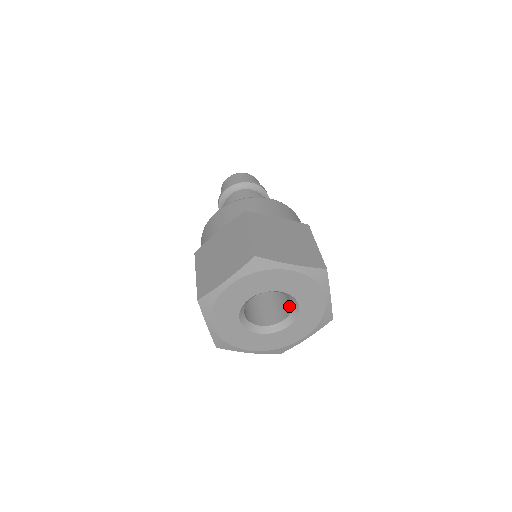
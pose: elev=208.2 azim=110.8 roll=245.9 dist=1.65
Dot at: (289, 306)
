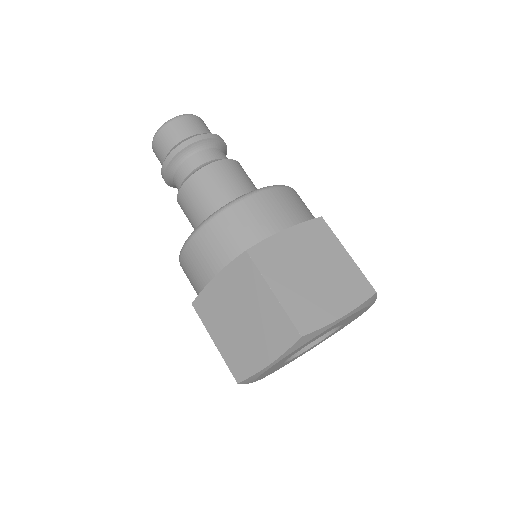
Dot at: occluded
